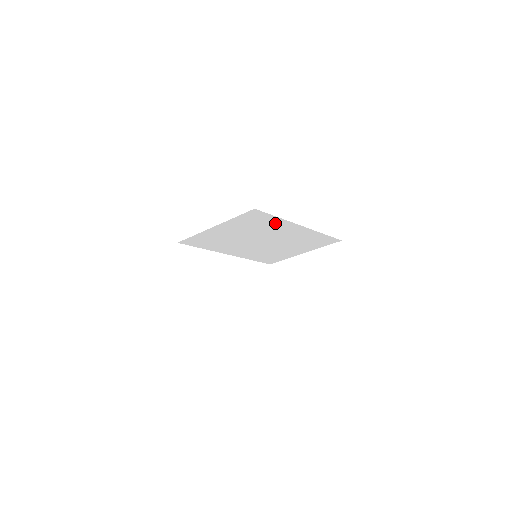
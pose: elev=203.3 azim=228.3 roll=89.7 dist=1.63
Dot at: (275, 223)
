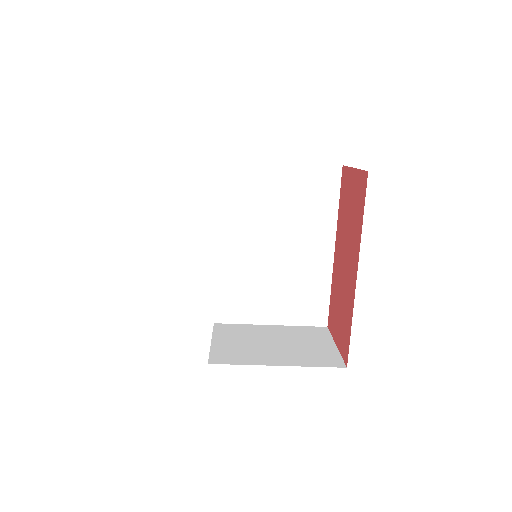
Dot at: (325, 214)
